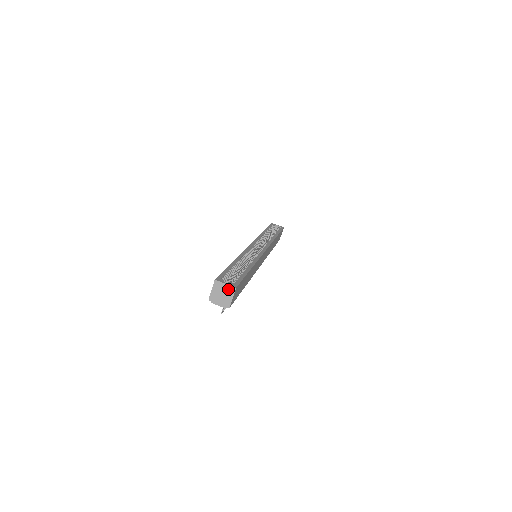
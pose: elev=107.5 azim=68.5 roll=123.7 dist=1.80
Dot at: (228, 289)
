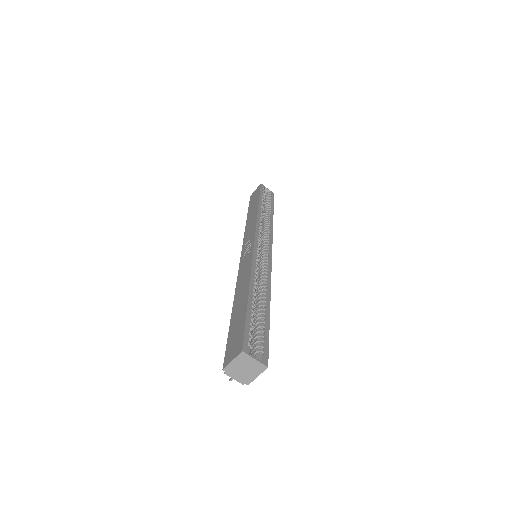
Dot at: (256, 366)
